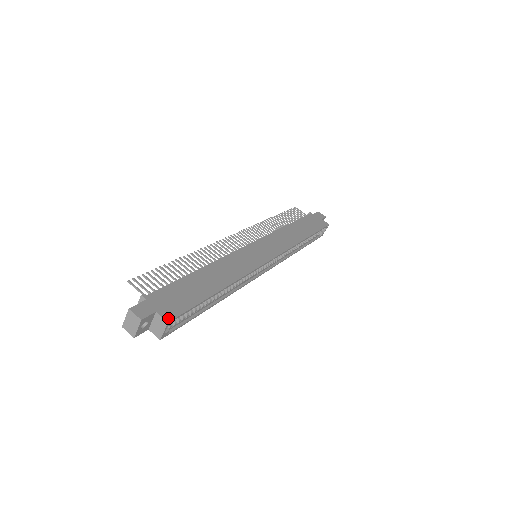
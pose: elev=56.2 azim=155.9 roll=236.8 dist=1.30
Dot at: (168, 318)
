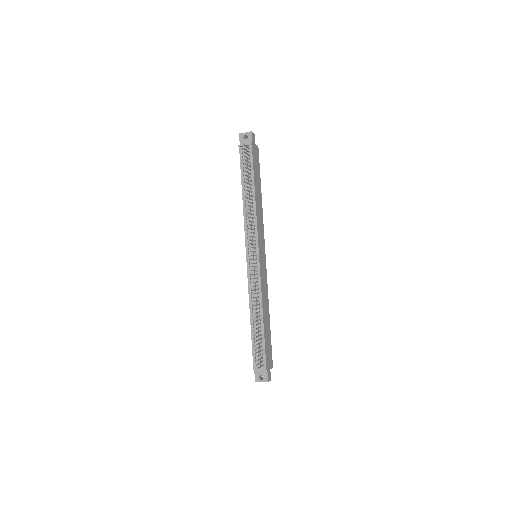
Dot at: (272, 366)
